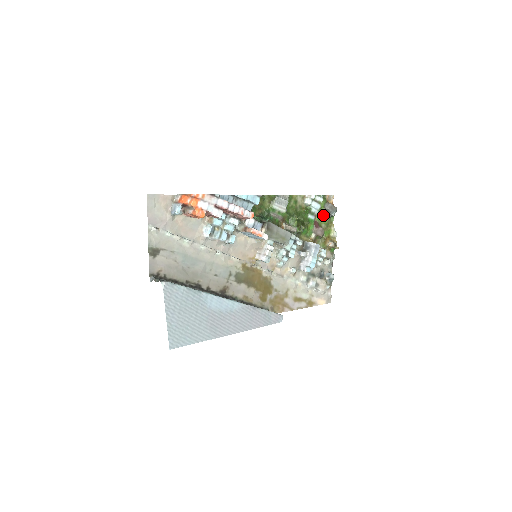
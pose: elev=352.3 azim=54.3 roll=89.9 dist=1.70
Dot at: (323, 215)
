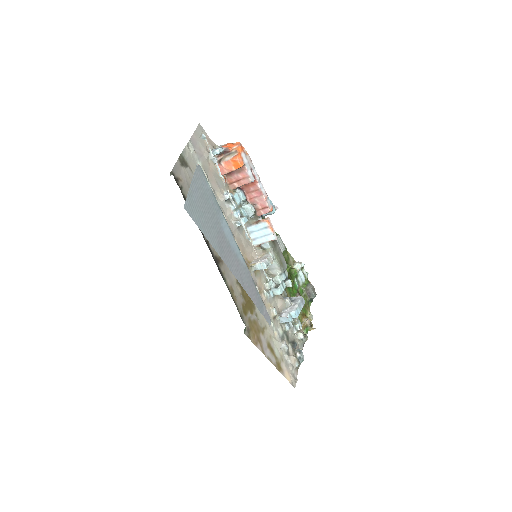
Dot at: (304, 292)
